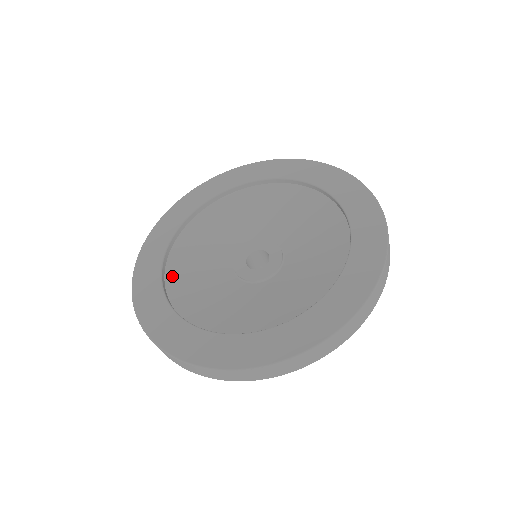
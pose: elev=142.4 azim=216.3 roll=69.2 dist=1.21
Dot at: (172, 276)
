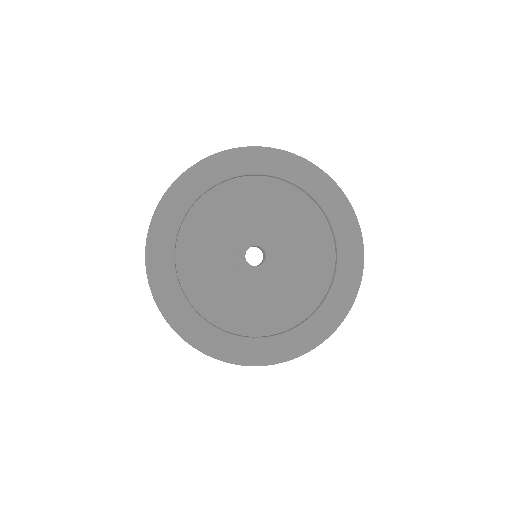
Dot at: (209, 198)
